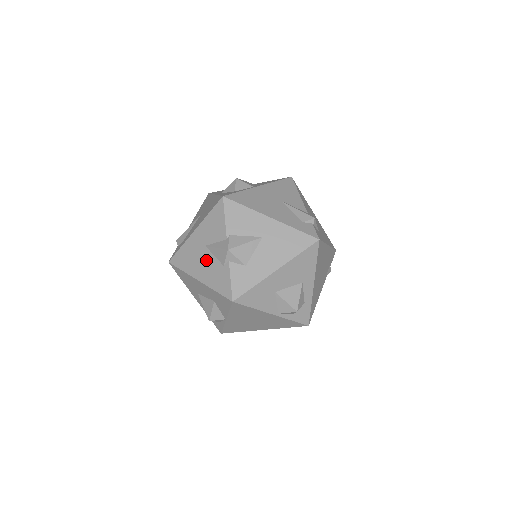
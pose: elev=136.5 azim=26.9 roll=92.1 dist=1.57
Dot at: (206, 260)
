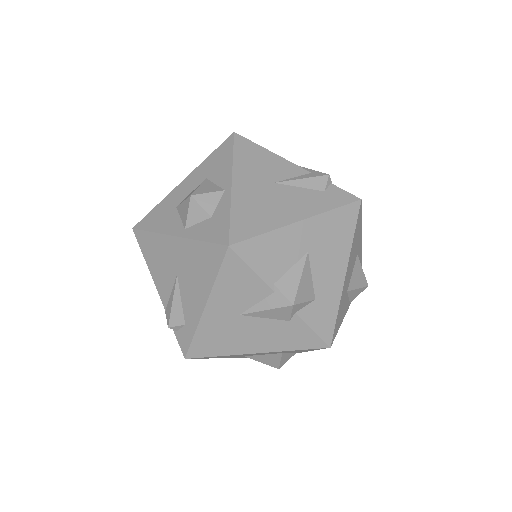
Dot at: (253, 329)
